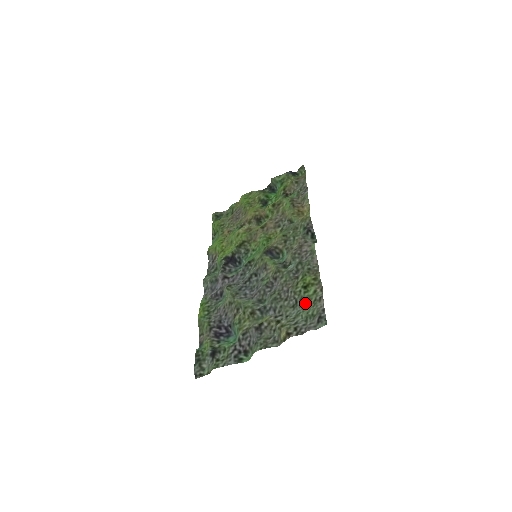
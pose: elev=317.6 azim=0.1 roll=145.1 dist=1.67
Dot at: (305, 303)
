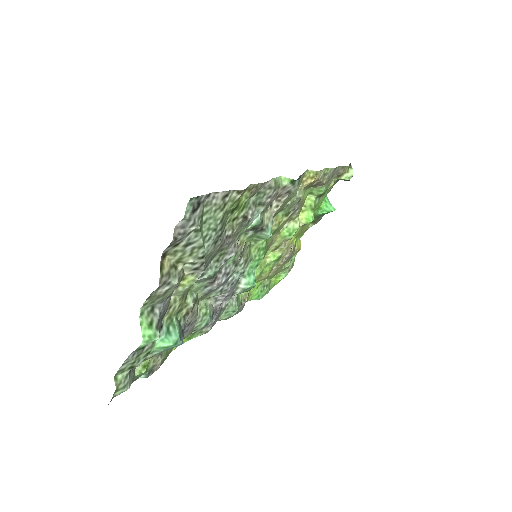
Dot at: (220, 223)
